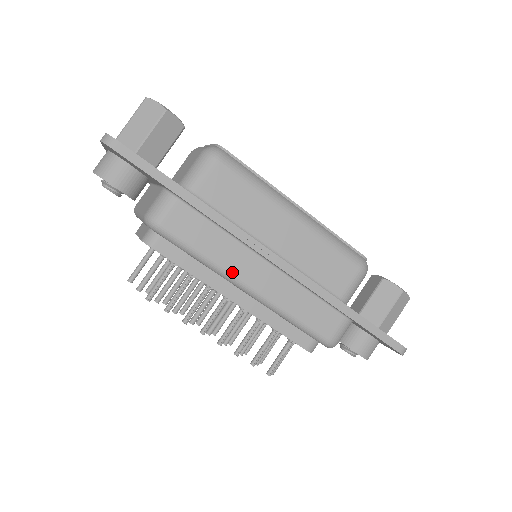
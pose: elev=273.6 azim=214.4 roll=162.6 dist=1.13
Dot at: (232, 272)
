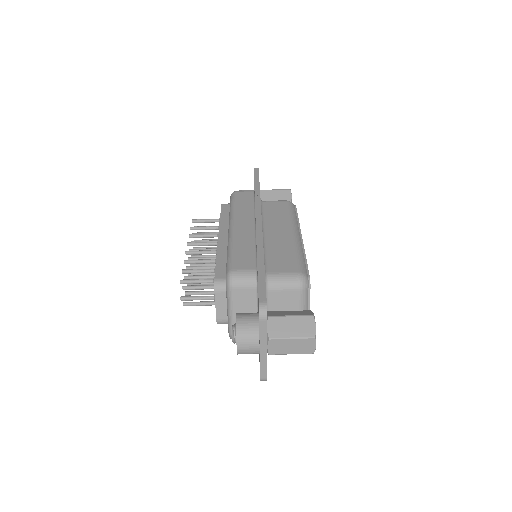
Dot at: (235, 217)
